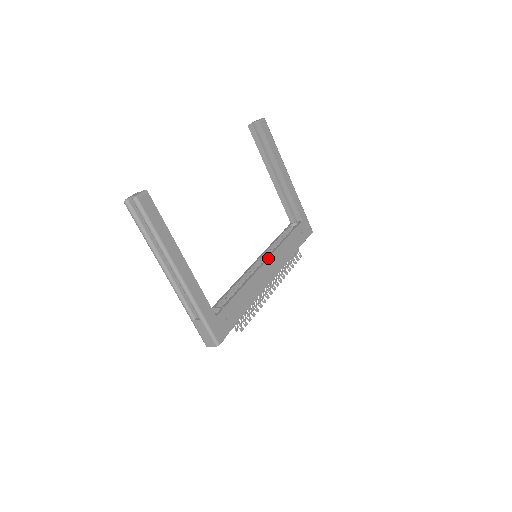
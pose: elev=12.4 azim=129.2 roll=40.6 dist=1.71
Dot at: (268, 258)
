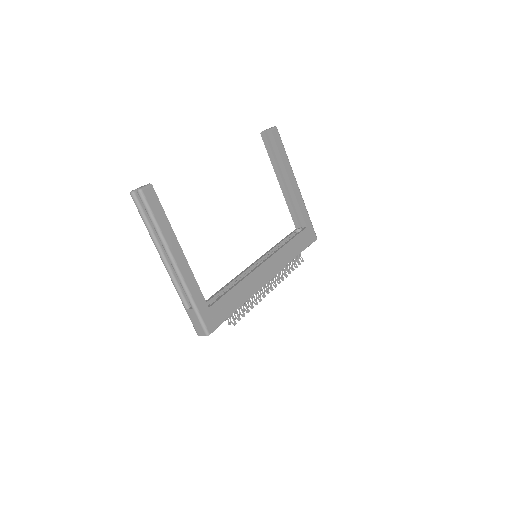
Dot at: (267, 259)
